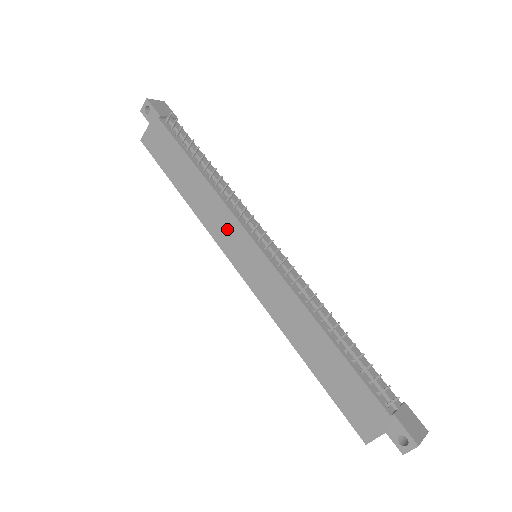
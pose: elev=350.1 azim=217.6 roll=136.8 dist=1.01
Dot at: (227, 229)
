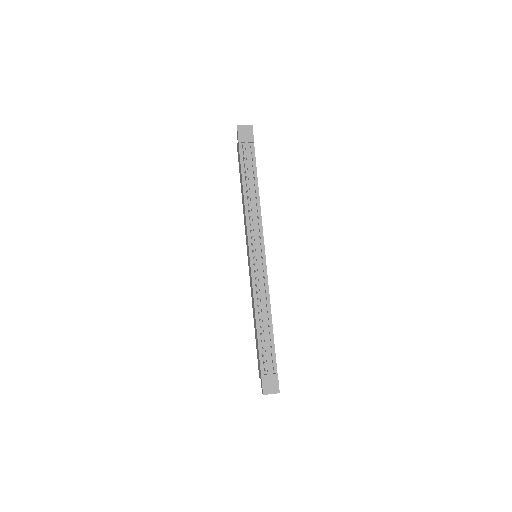
Dot at: (246, 234)
